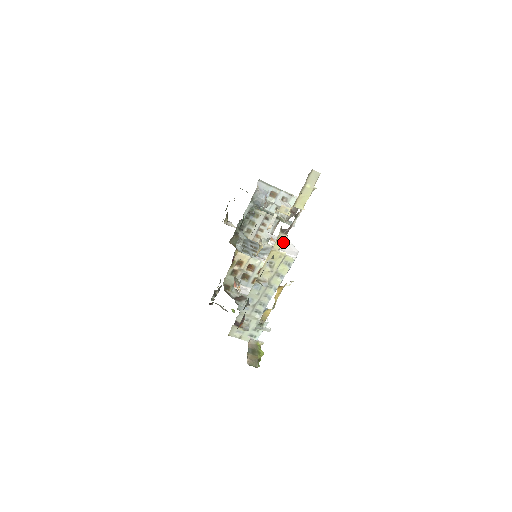
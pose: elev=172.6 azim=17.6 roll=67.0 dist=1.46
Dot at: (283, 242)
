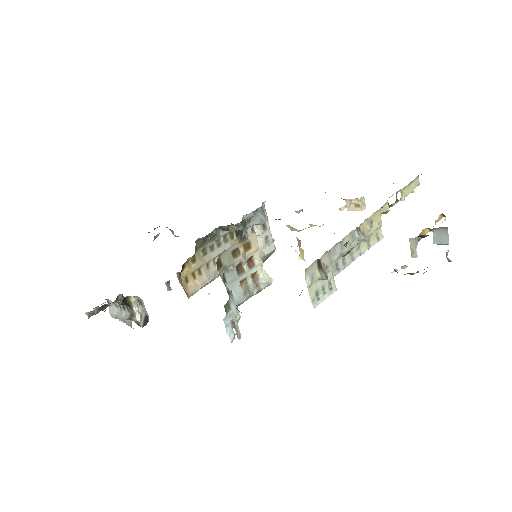
Dot at: occluded
